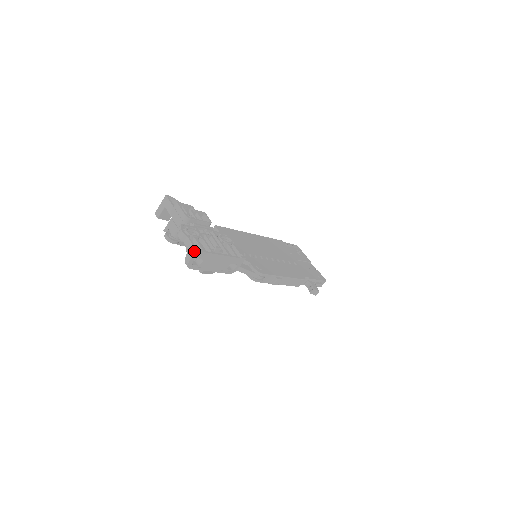
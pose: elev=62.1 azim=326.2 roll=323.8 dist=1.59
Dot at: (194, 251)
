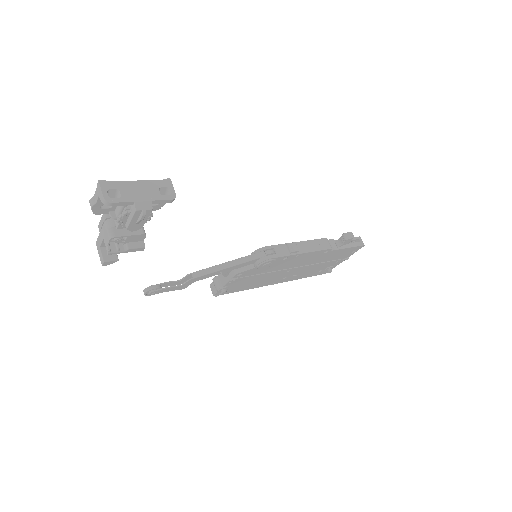
Dot at: (98, 185)
